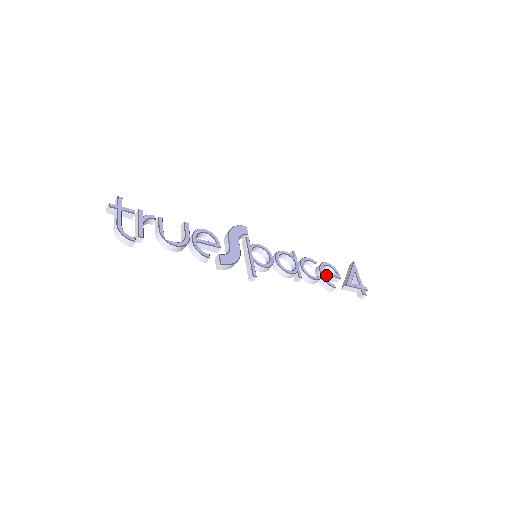
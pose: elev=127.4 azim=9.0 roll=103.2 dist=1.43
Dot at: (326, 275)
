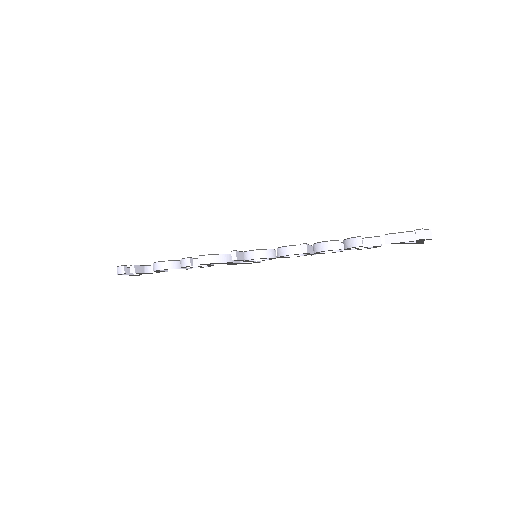
Dot at: occluded
